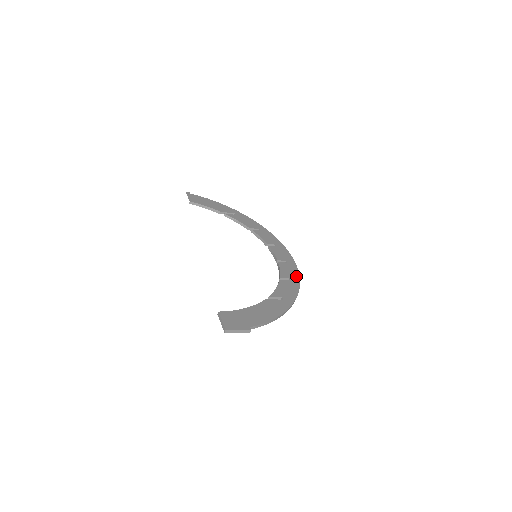
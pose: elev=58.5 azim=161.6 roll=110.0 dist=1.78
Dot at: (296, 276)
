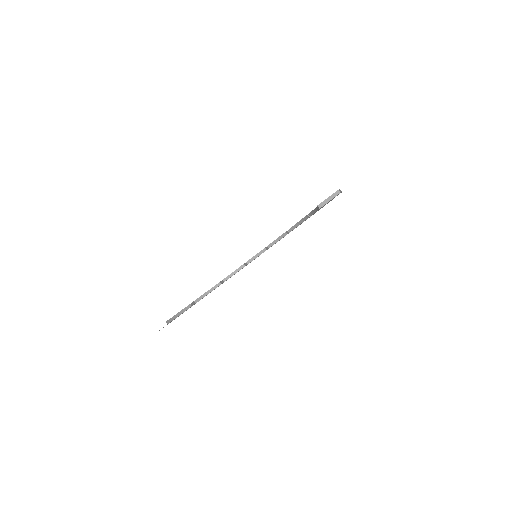
Dot at: occluded
